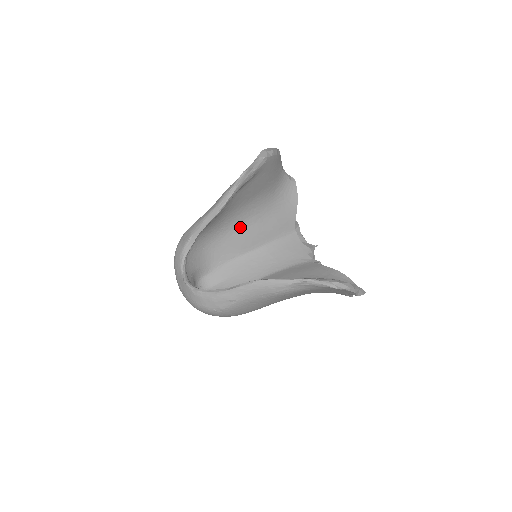
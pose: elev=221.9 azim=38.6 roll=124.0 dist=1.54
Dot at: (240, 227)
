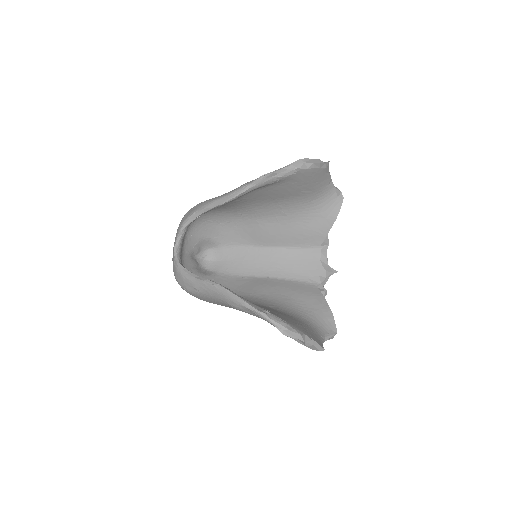
Dot at: (261, 220)
